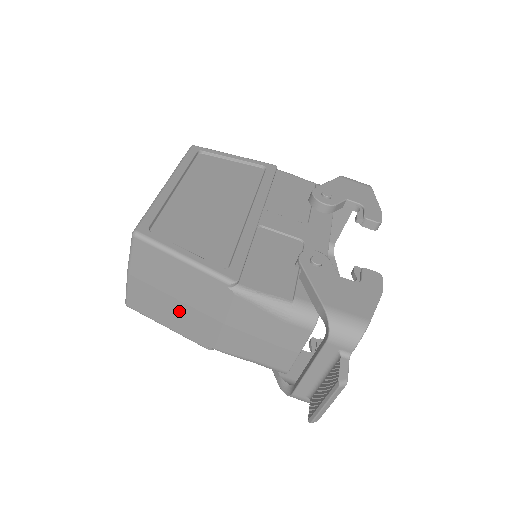
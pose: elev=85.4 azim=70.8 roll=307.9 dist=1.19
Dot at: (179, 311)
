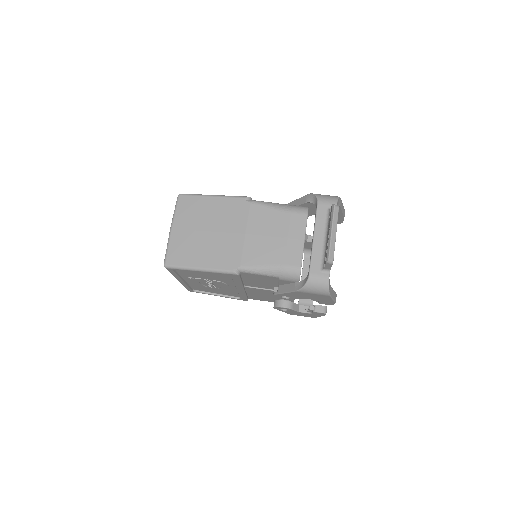
Dot at: (210, 243)
